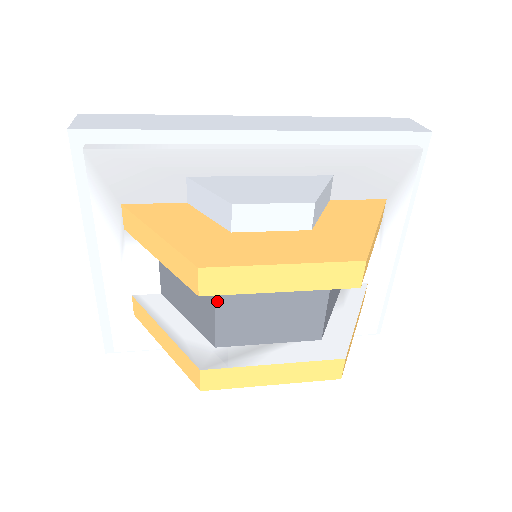
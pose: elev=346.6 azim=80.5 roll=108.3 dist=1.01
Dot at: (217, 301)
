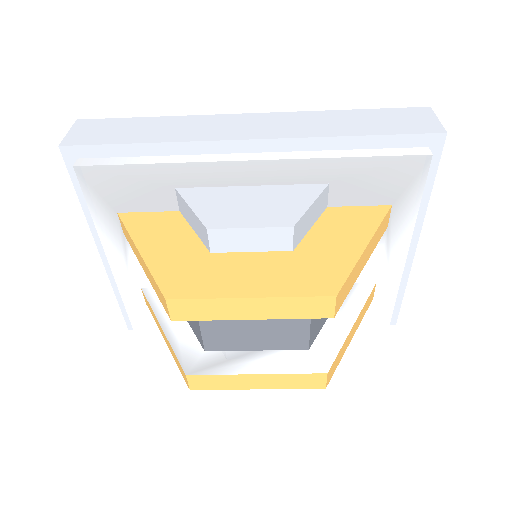
Dot at: occluded
